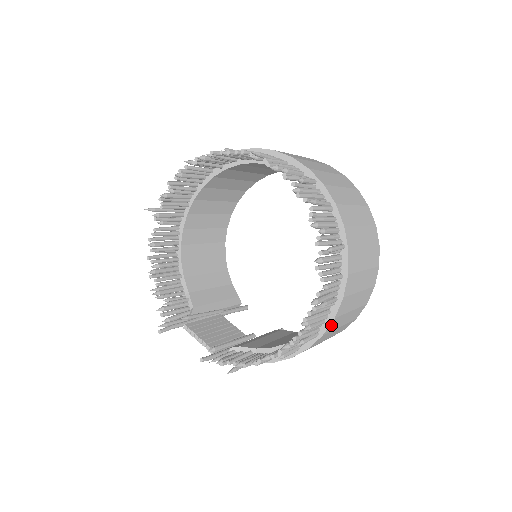
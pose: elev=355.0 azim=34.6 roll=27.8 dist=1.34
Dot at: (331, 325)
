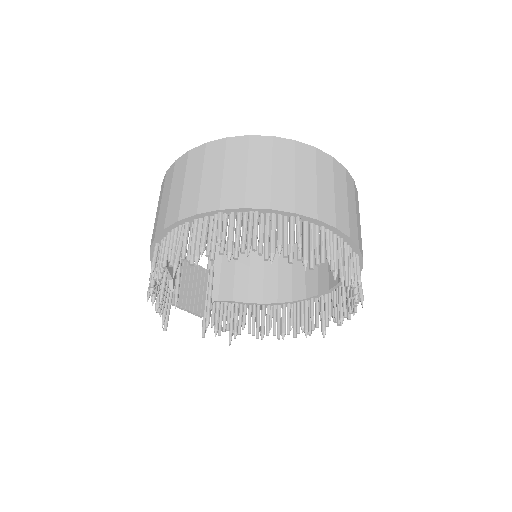
Dot at: occluded
